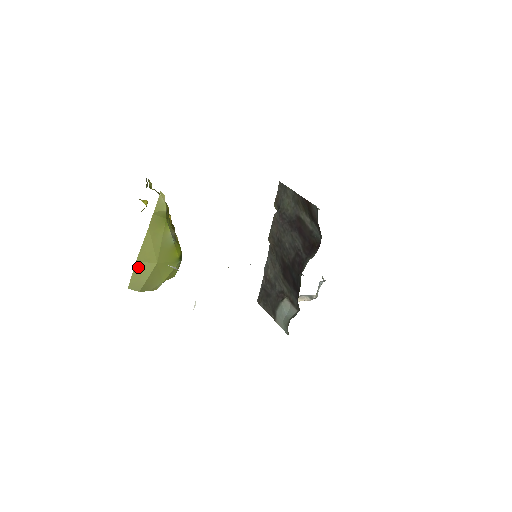
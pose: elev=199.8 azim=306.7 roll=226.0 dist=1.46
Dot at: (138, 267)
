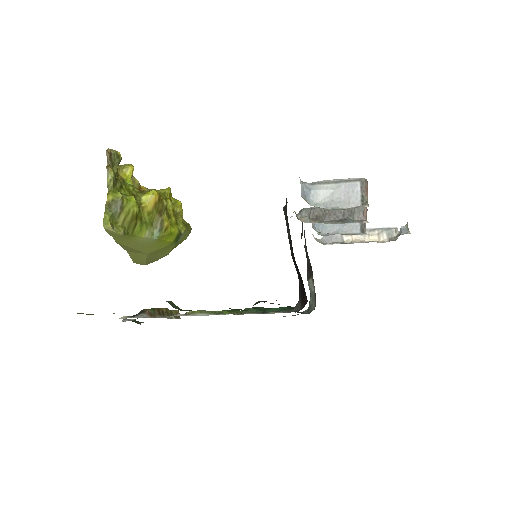
Dot at: (132, 254)
